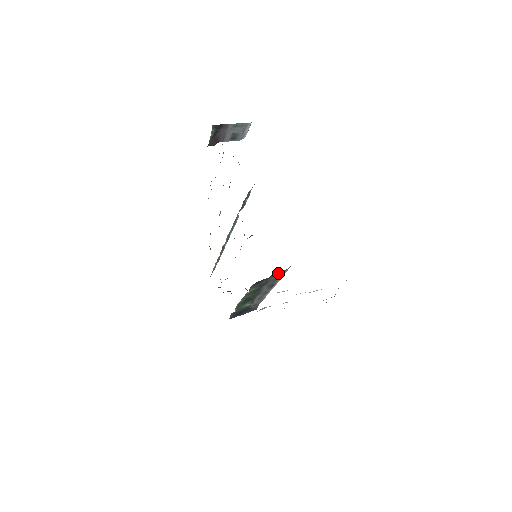
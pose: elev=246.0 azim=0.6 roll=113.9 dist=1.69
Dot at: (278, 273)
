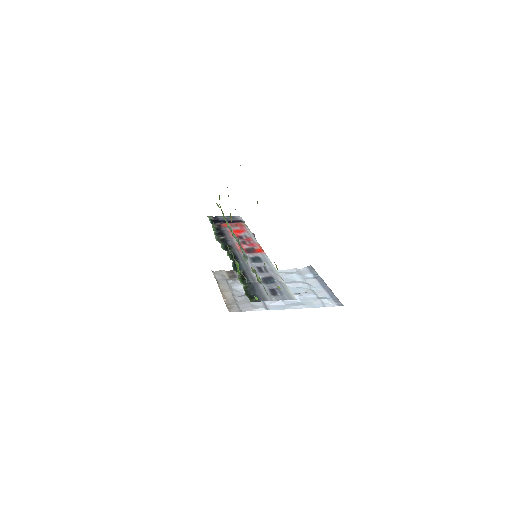
Dot at: occluded
